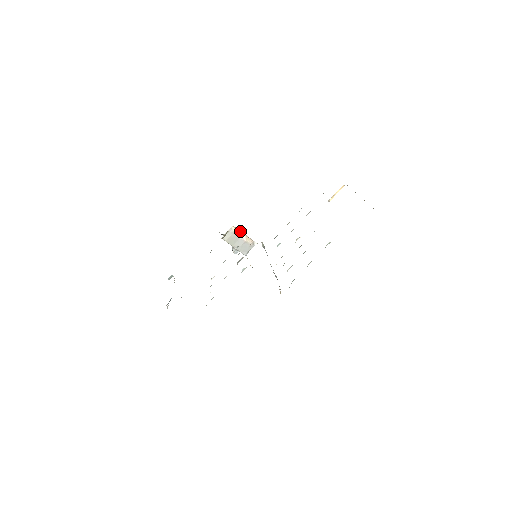
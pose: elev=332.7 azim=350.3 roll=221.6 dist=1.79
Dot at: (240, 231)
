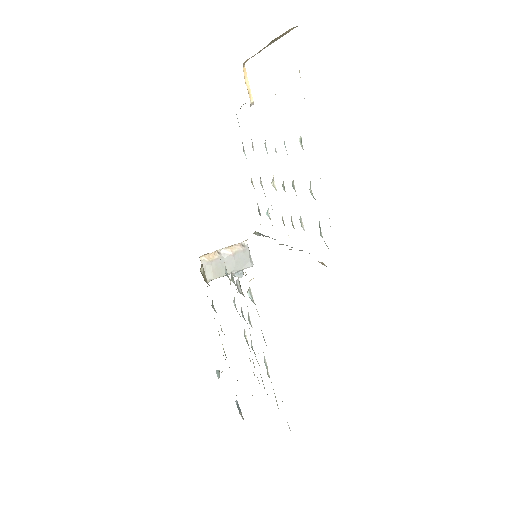
Dot at: (214, 252)
